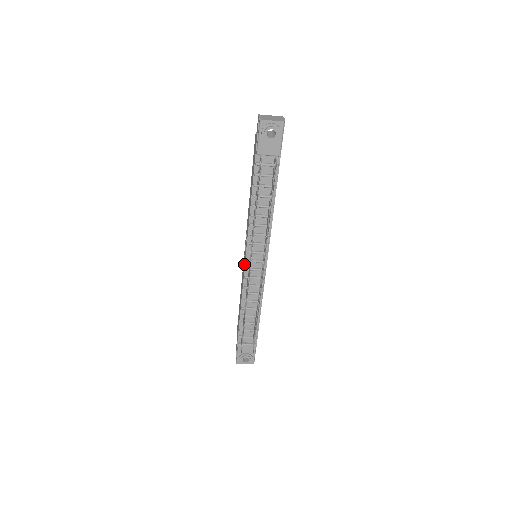
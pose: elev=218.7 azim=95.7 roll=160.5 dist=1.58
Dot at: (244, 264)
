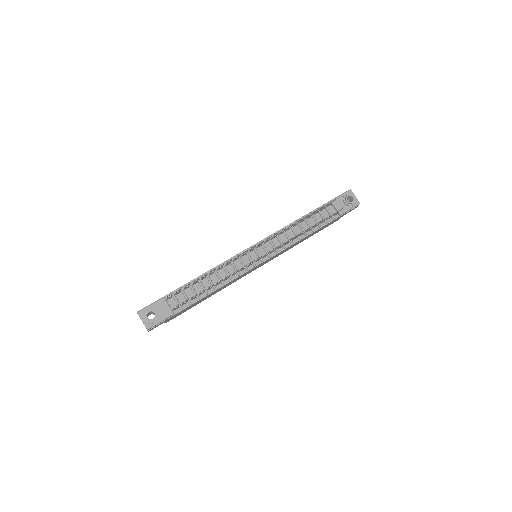
Dot at: occluded
